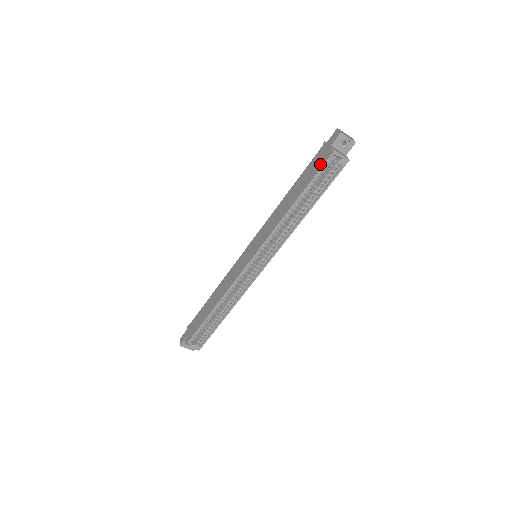
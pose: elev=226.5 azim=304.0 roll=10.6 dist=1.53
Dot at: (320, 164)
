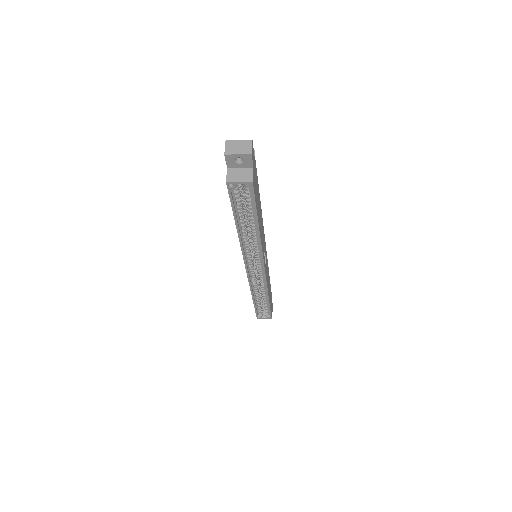
Dot at: occluded
